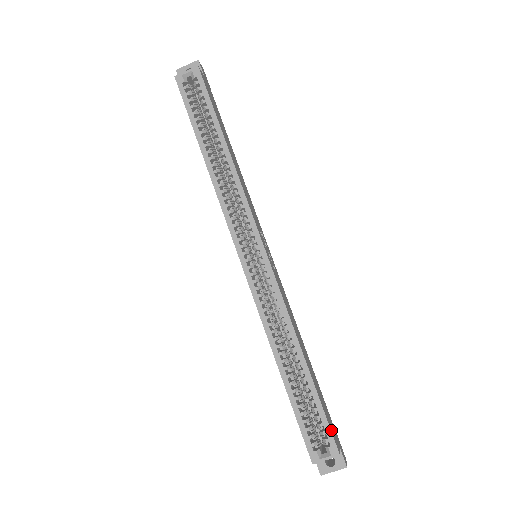
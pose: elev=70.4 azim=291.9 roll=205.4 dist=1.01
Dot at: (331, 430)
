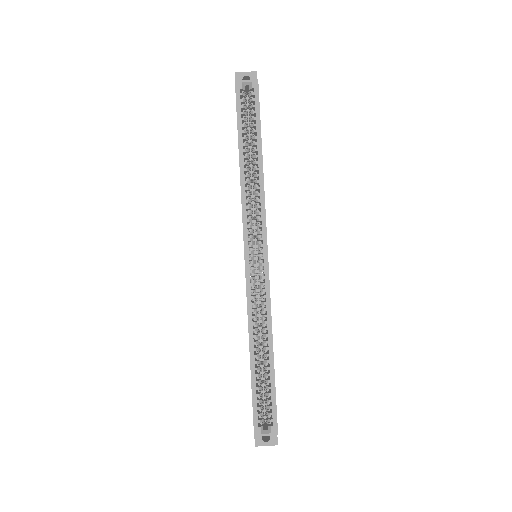
Dot at: occluded
